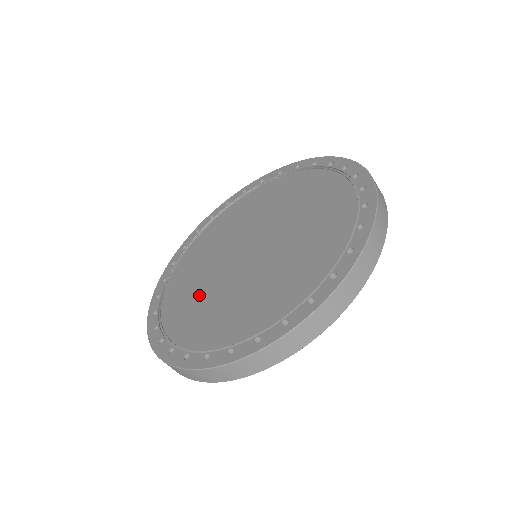
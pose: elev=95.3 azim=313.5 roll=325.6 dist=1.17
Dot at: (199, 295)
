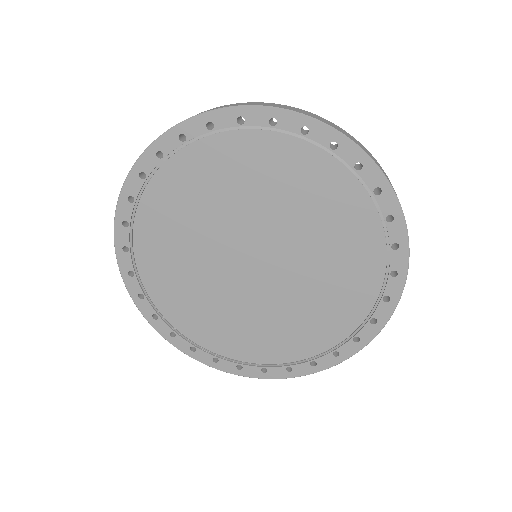
Dot at: (185, 271)
